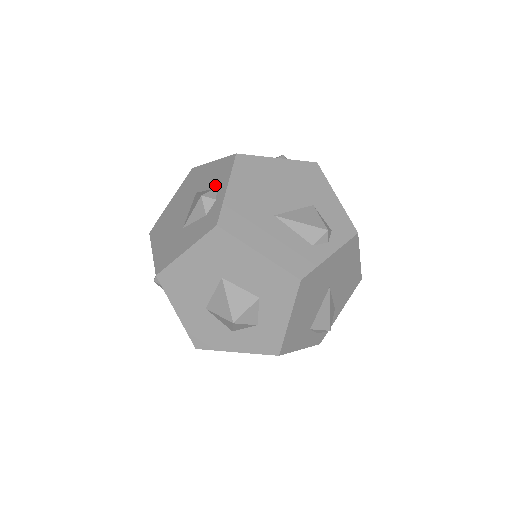
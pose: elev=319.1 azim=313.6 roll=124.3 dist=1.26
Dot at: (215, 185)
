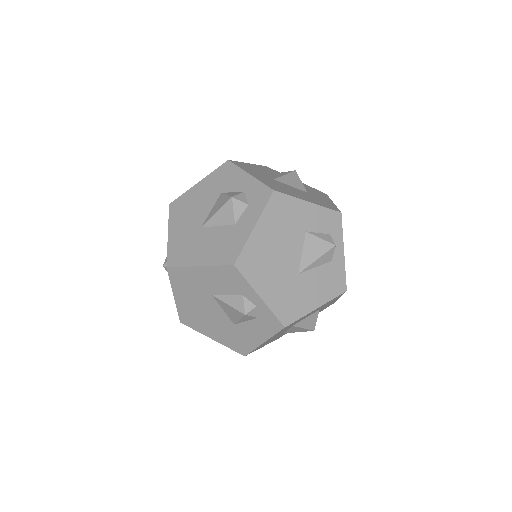
Dot at: (237, 293)
